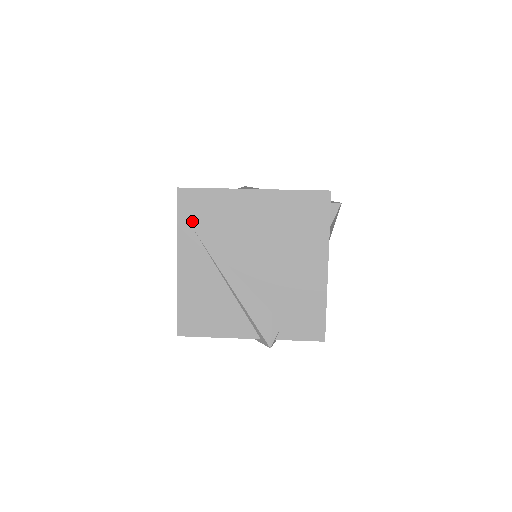
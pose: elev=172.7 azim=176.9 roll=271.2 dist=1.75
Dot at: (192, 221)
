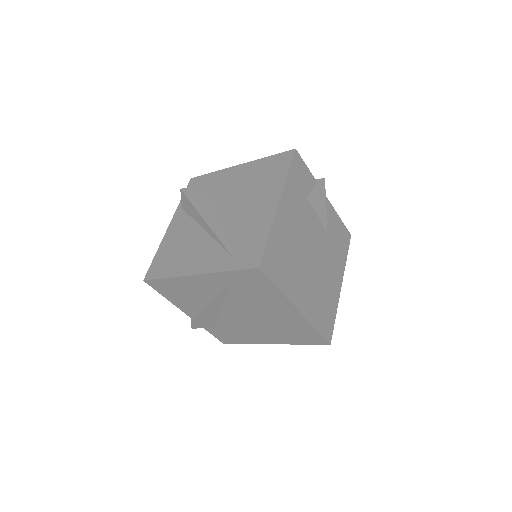
Dot at: (239, 280)
